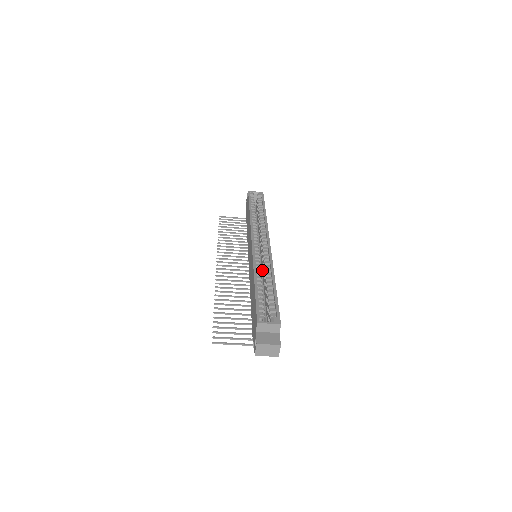
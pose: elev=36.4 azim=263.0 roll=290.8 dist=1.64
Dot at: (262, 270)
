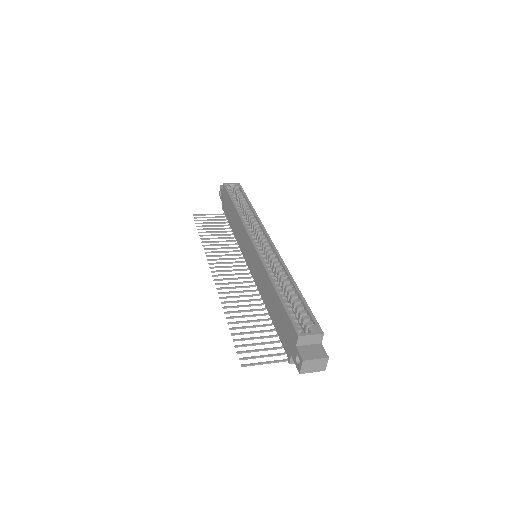
Dot at: occluded
